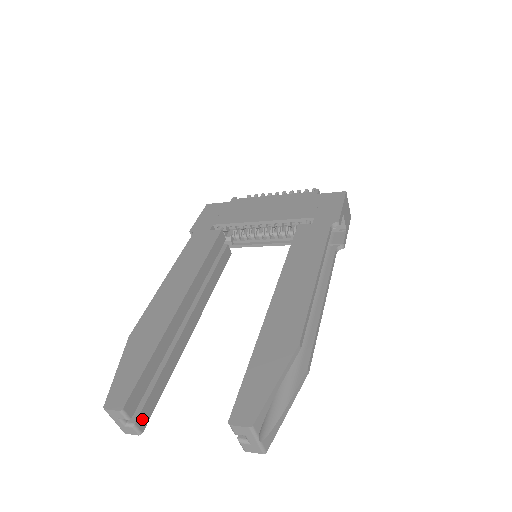
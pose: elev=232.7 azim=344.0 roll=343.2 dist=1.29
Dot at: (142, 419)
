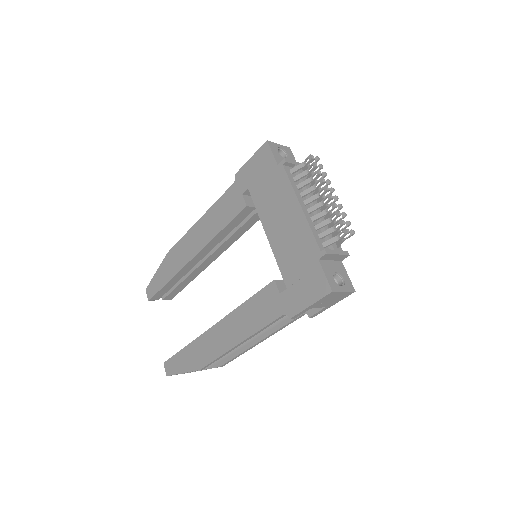
Dot at: (168, 298)
